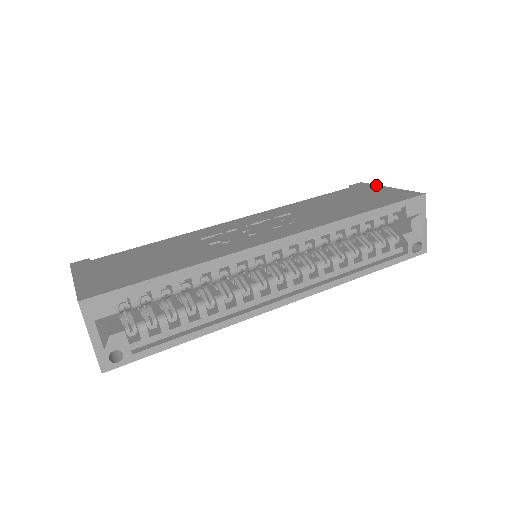
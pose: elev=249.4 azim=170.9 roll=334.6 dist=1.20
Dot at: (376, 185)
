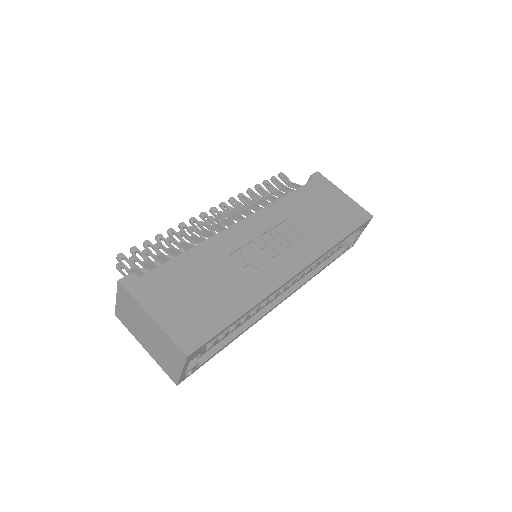
Dot at: (333, 184)
